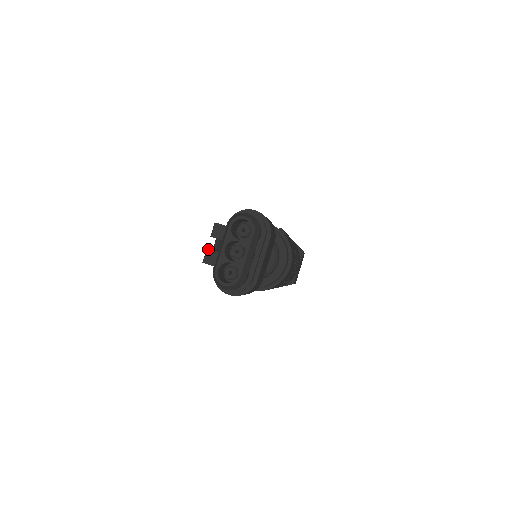
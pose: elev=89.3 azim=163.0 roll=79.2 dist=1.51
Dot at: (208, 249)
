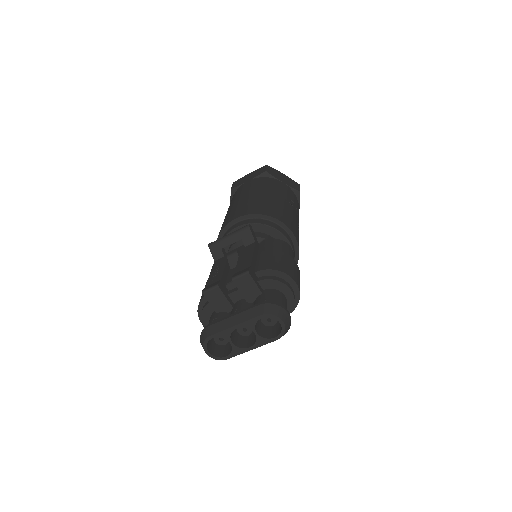
Dot at: (219, 287)
